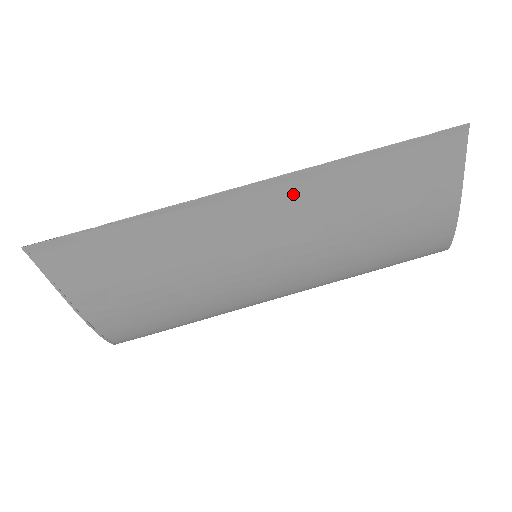
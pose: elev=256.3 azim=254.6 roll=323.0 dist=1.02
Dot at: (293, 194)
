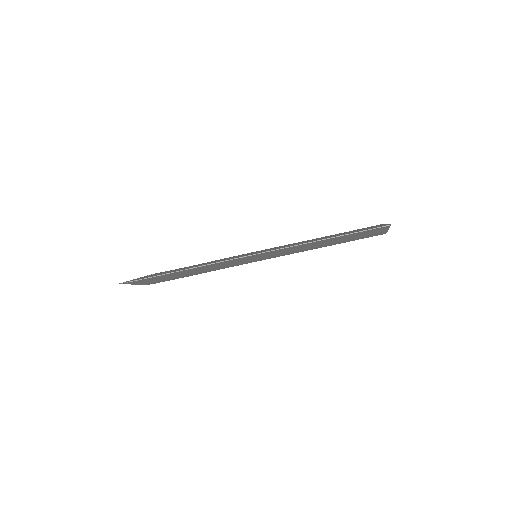
Dot at: (280, 251)
